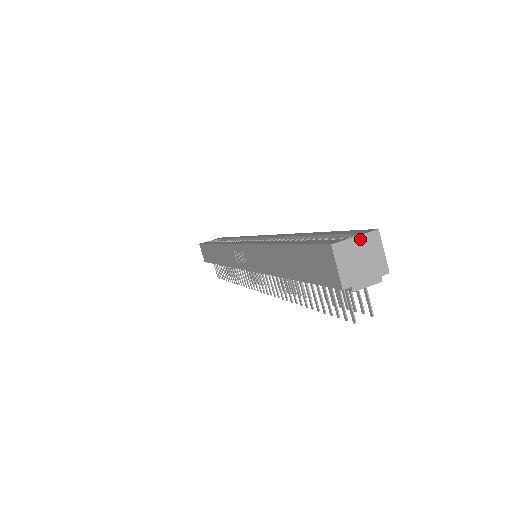
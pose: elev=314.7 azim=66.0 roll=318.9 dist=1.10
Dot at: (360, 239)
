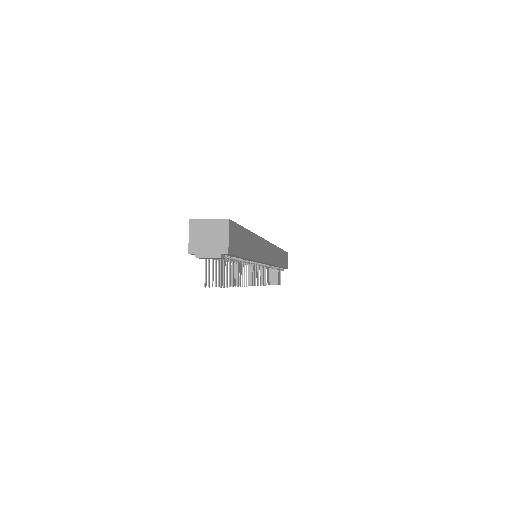
Dot at: (212, 222)
